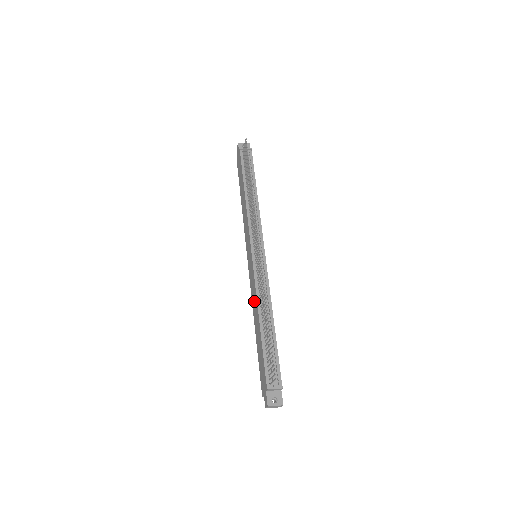
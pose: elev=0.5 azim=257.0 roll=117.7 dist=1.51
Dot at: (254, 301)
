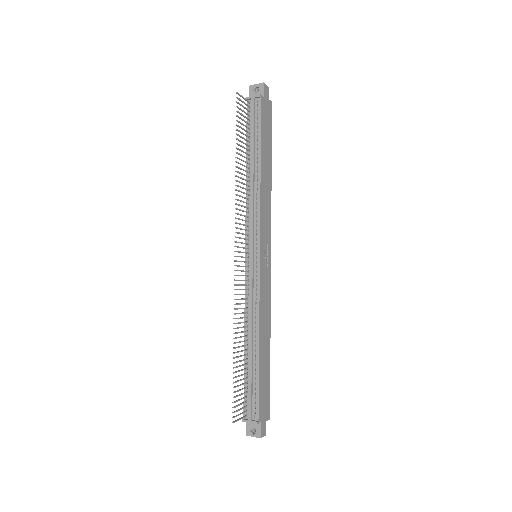
Dot at: occluded
